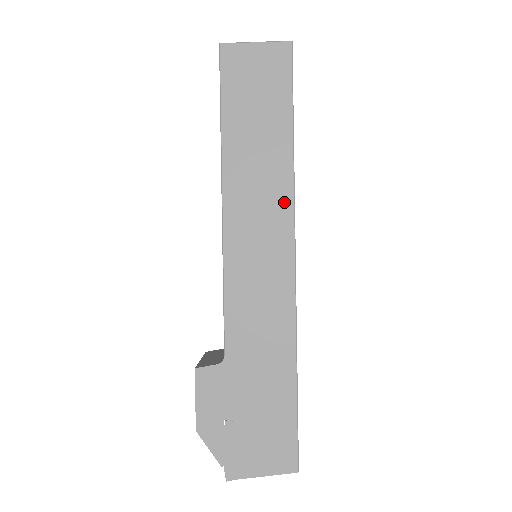
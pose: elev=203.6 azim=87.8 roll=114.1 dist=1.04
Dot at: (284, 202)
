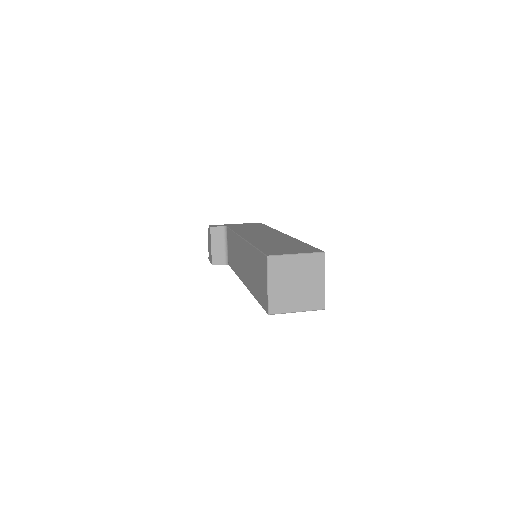
Dot at: occluded
